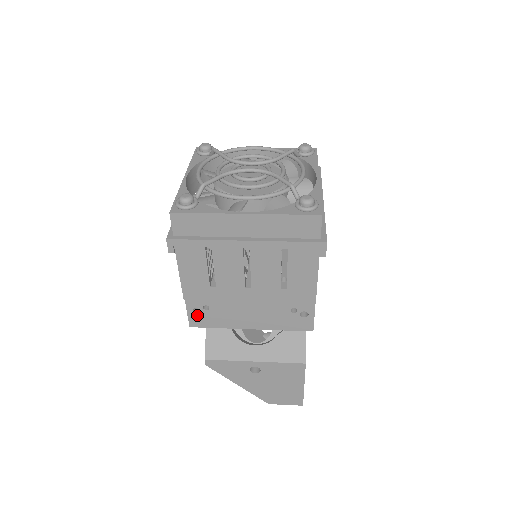
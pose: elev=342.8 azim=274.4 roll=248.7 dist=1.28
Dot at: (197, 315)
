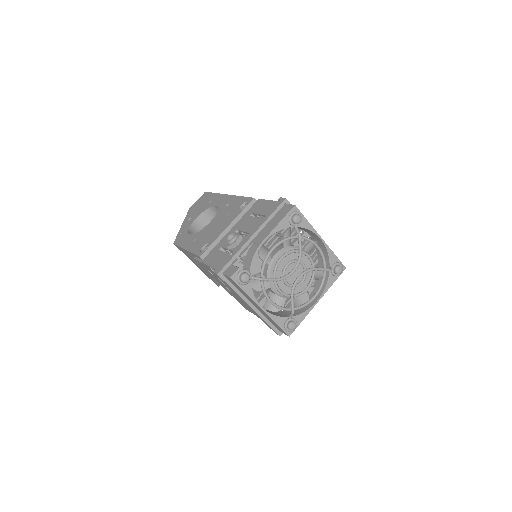
Dot at: occluded
